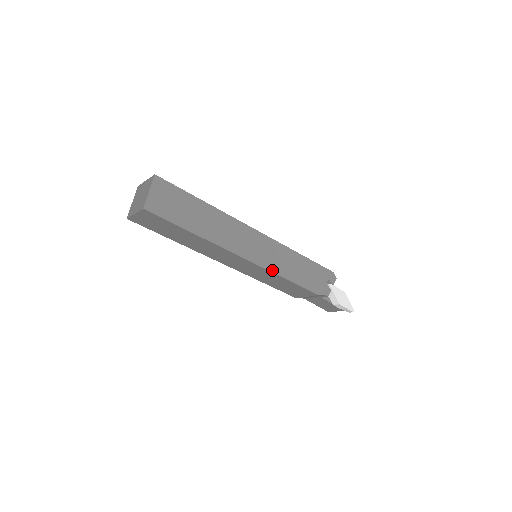
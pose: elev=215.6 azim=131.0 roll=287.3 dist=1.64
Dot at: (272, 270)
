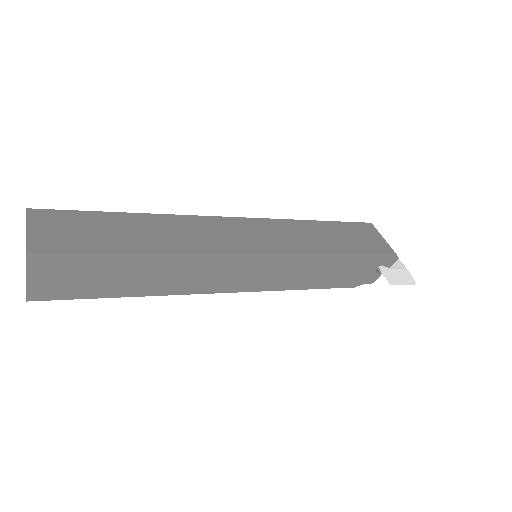
Dot at: (273, 288)
